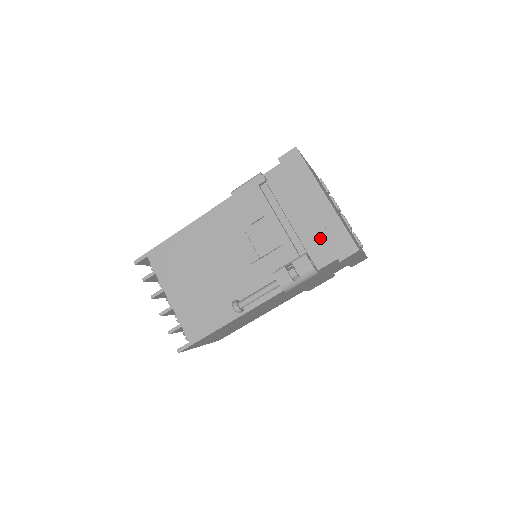
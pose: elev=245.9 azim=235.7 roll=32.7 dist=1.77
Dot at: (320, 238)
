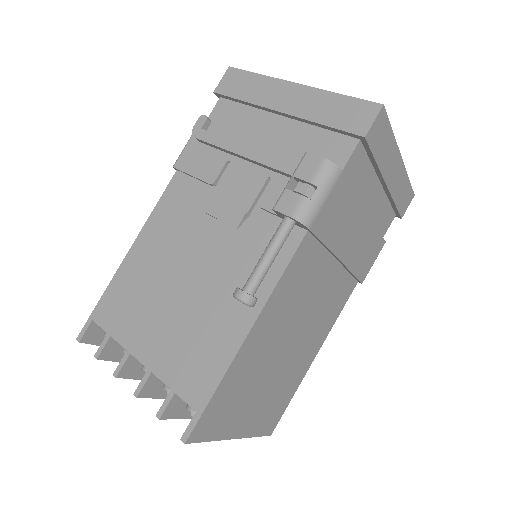
Dot at: (318, 134)
